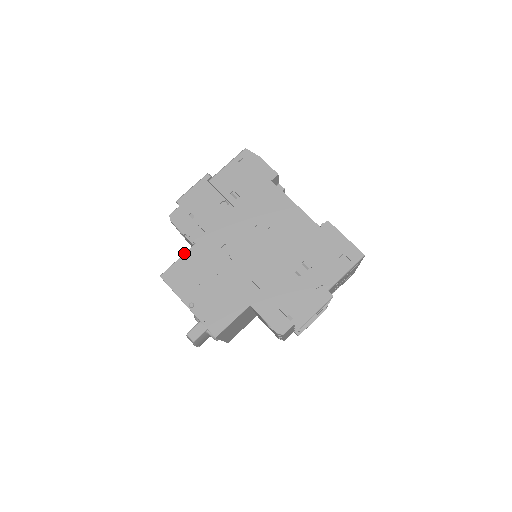
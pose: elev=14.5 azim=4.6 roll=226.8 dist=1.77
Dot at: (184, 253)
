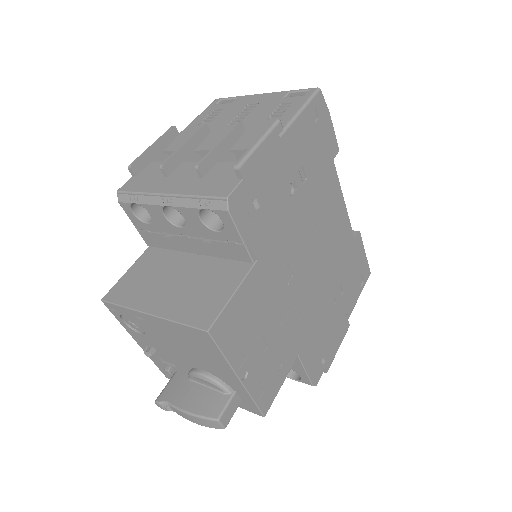
Dot at: (243, 280)
